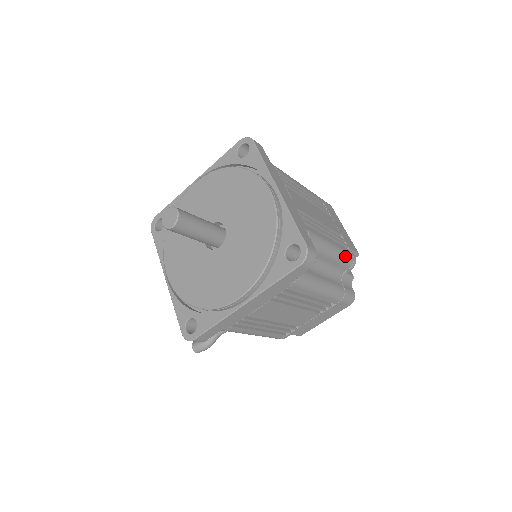
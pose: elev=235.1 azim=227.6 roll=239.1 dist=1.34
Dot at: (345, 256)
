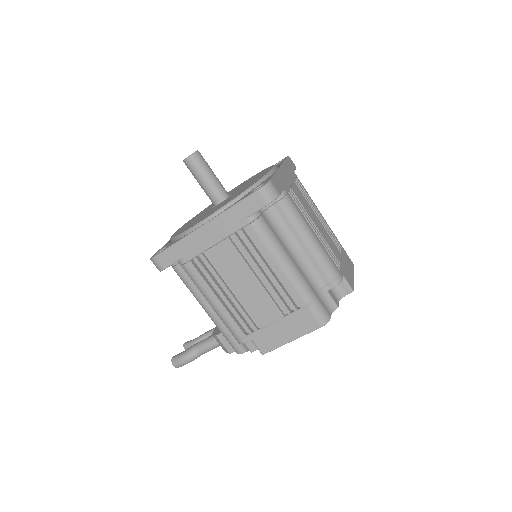
Dot at: (327, 261)
